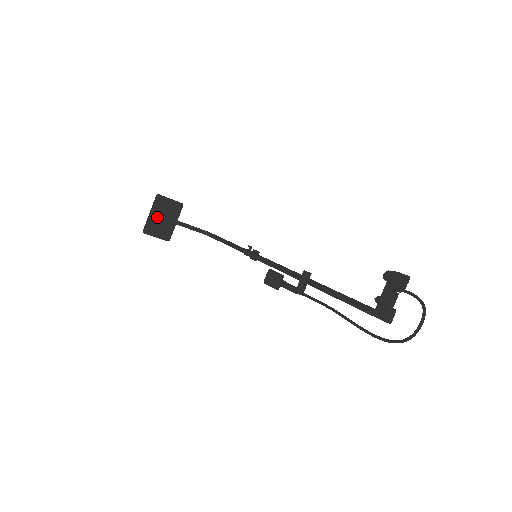
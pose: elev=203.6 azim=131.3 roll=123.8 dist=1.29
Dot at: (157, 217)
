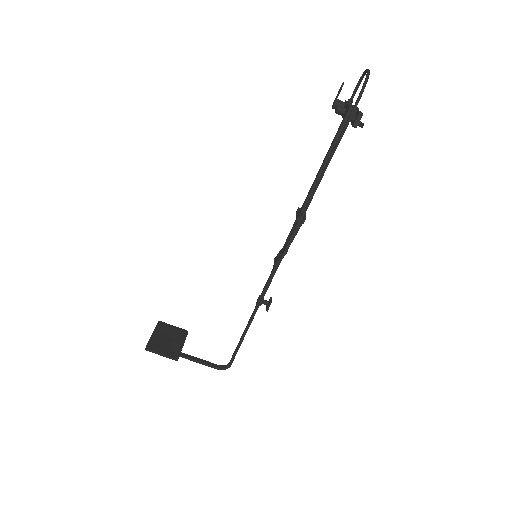
Dot at: (160, 338)
